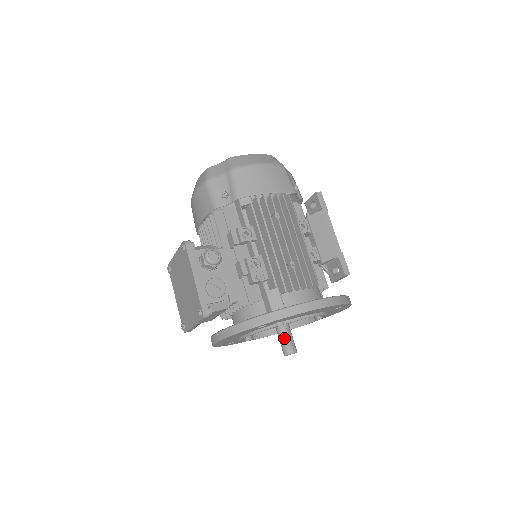
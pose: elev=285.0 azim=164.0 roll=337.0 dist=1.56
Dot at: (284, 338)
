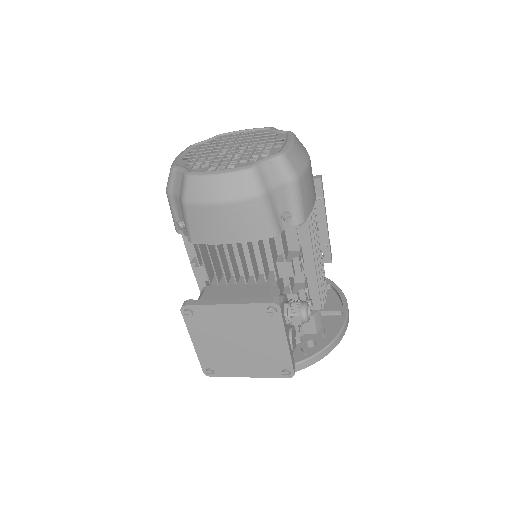
Dot at: occluded
